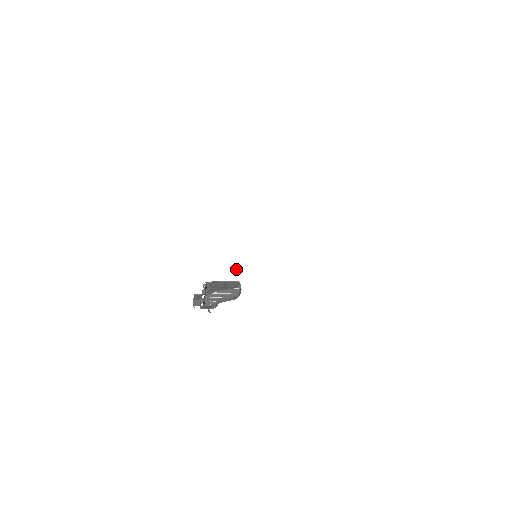
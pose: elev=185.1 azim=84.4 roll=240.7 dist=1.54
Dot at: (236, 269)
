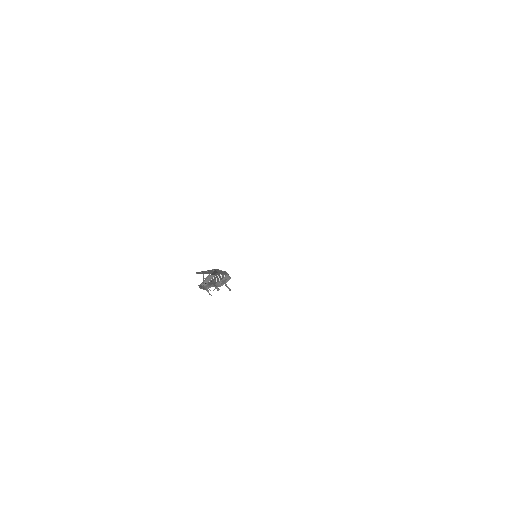
Dot at: (252, 268)
